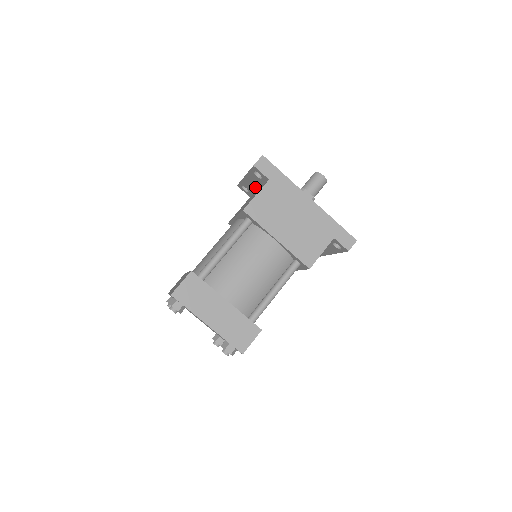
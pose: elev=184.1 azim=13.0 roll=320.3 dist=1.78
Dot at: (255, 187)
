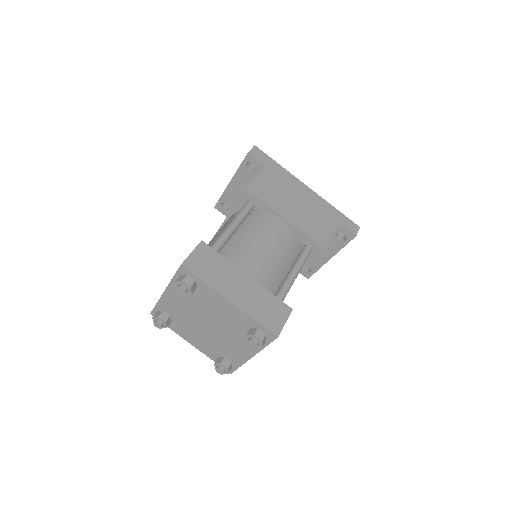
Dot at: (241, 193)
